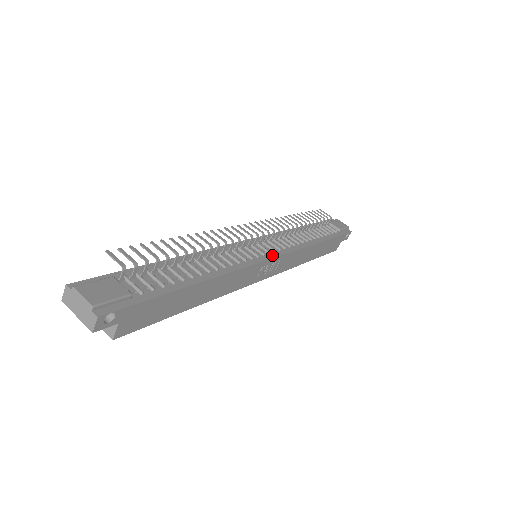
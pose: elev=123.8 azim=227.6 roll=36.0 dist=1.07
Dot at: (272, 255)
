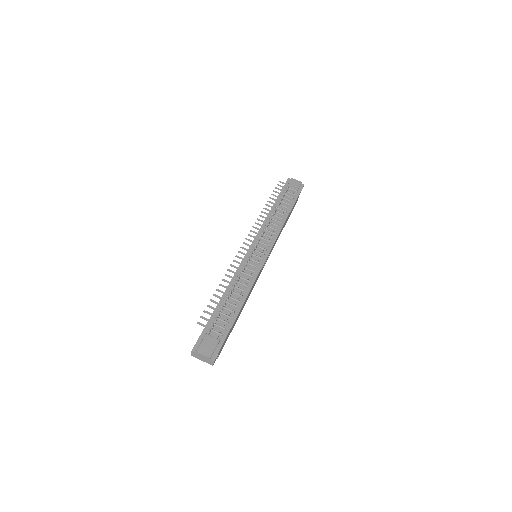
Dot at: (266, 255)
